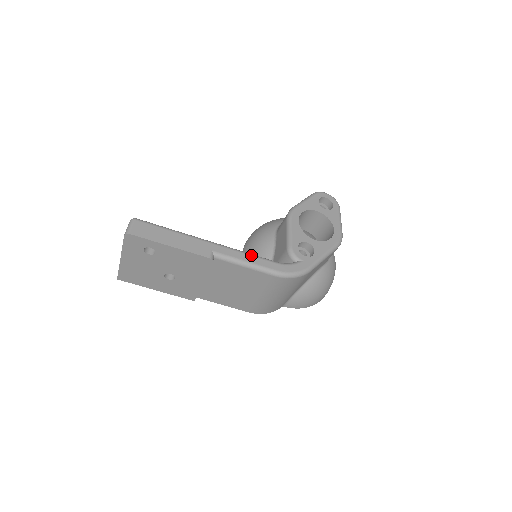
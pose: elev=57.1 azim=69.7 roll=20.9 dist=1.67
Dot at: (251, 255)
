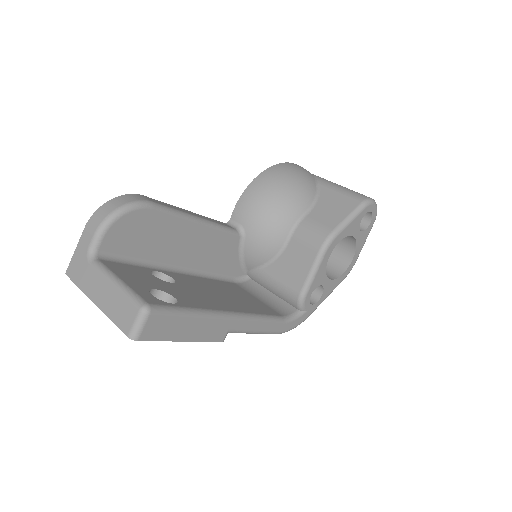
Dot at: (265, 322)
